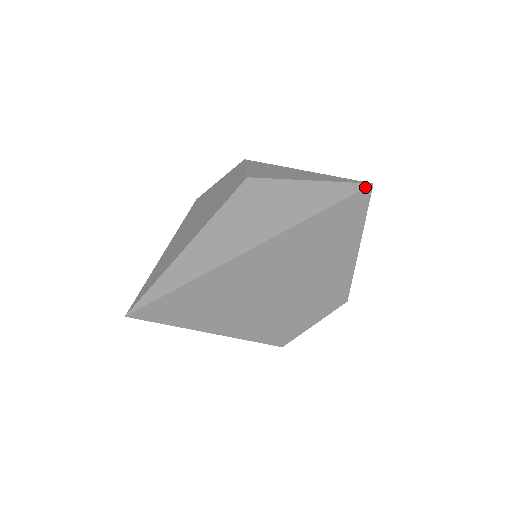
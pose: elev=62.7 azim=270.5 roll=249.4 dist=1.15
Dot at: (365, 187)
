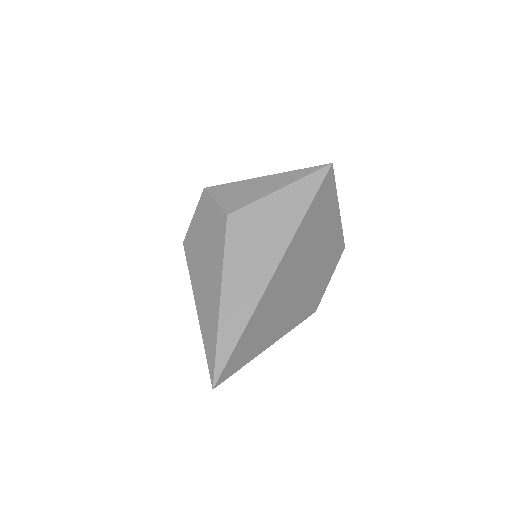
Dot at: (328, 170)
